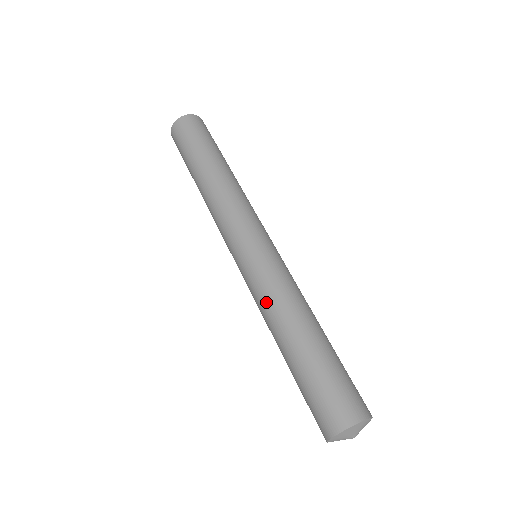
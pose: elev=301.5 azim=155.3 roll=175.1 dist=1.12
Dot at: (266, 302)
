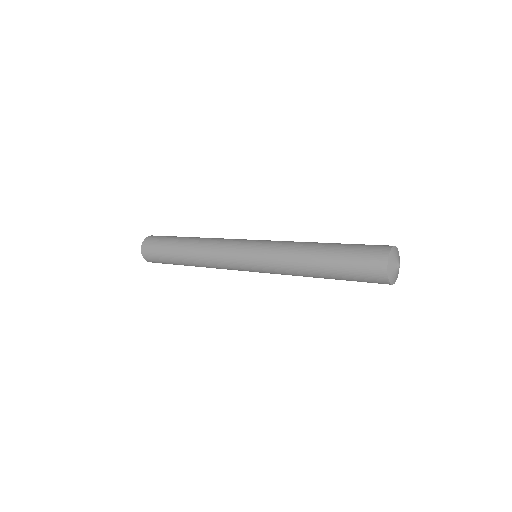
Dot at: (289, 244)
